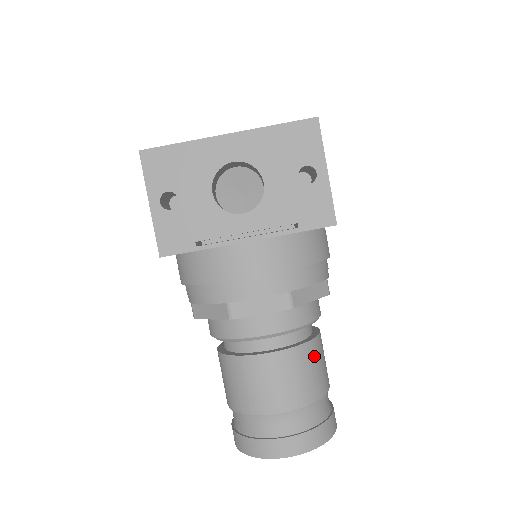
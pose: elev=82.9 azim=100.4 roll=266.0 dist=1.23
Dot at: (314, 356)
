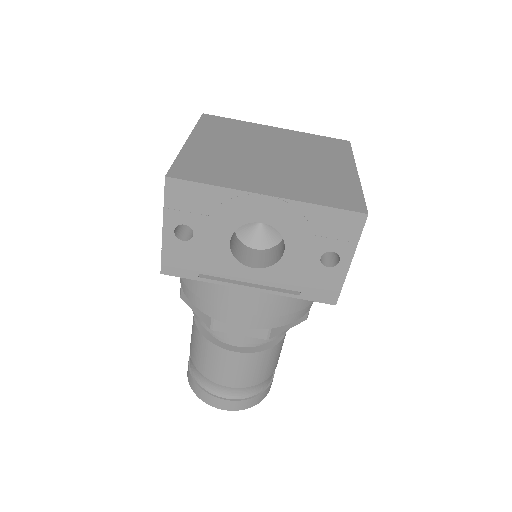
Dot at: (273, 355)
